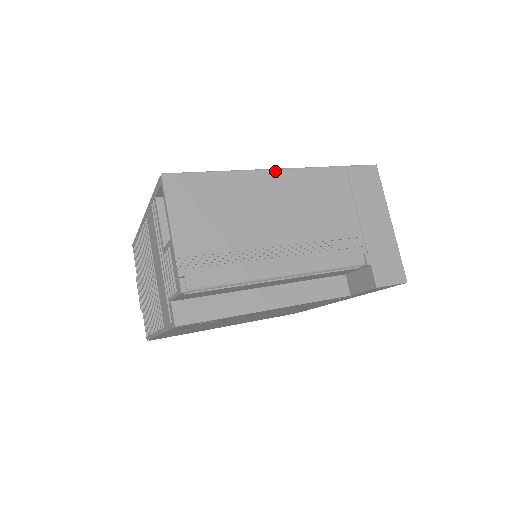
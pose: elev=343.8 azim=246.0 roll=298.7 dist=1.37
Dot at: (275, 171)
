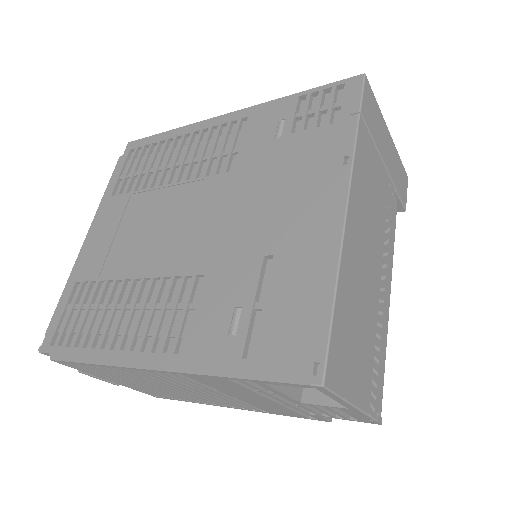
Dot at: (348, 213)
